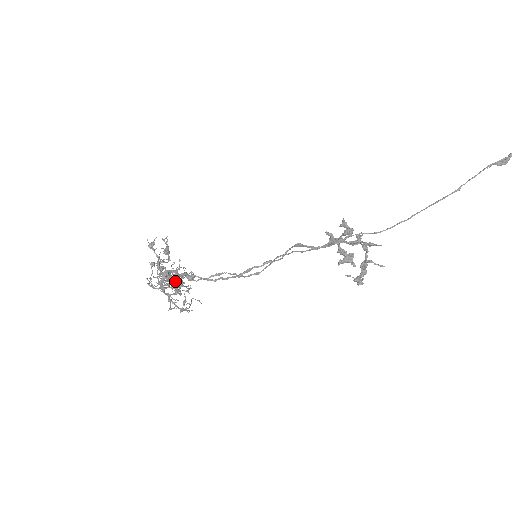
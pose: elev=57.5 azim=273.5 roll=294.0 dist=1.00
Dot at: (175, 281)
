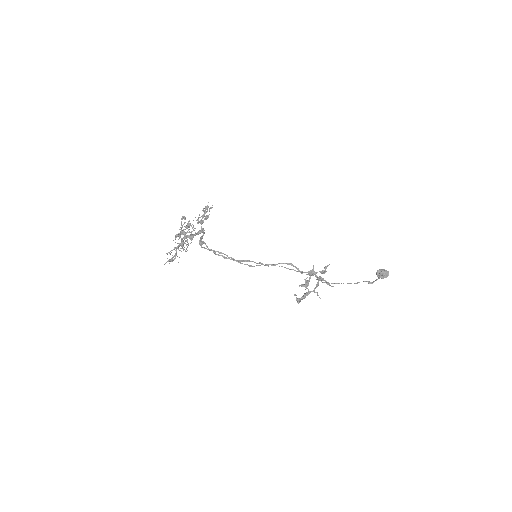
Dot at: occluded
